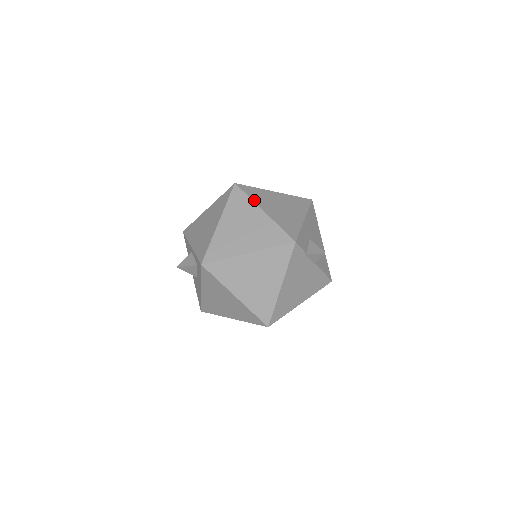
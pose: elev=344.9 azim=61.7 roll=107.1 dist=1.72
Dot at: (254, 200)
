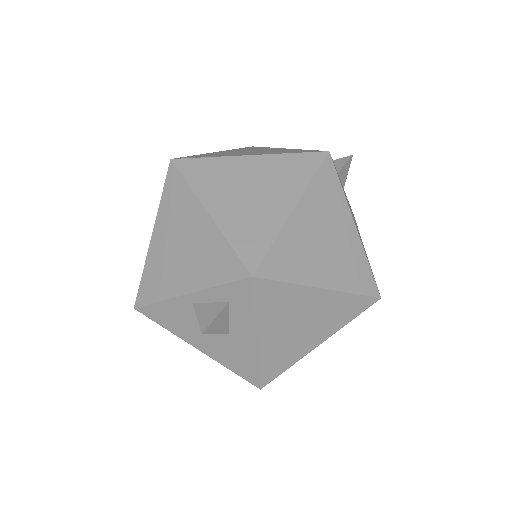
Dot at: (220, 156)
